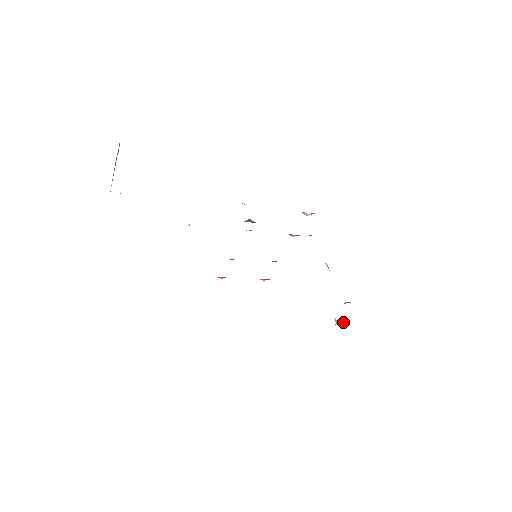
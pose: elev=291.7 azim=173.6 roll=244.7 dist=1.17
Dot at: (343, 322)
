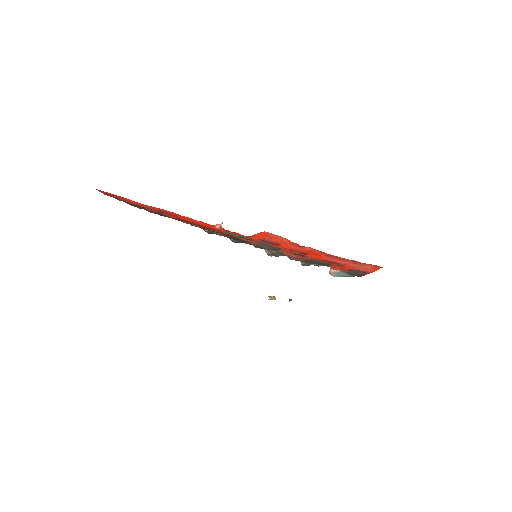
Dot at: (273, 299)
